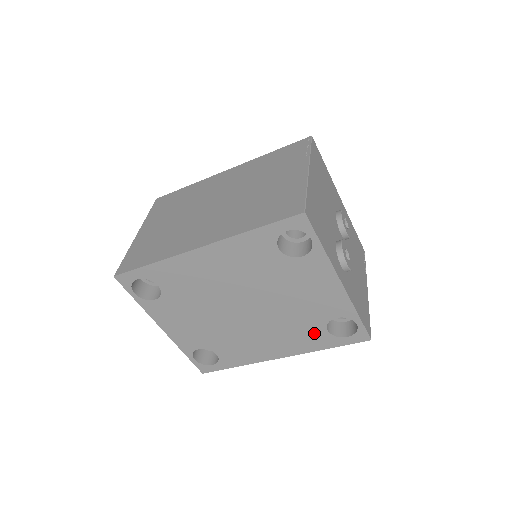
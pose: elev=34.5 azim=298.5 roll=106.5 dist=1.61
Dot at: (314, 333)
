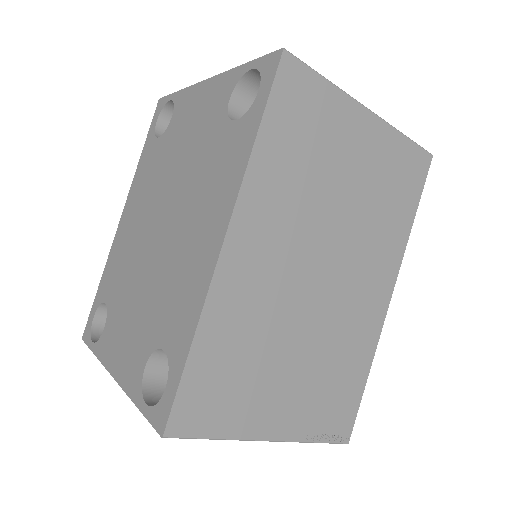
Dot at: (227, 146)
